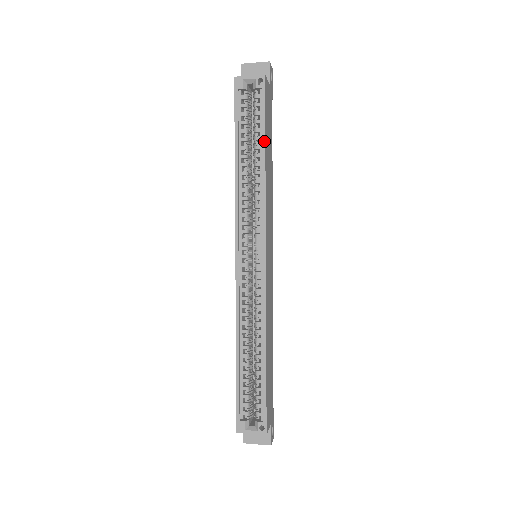
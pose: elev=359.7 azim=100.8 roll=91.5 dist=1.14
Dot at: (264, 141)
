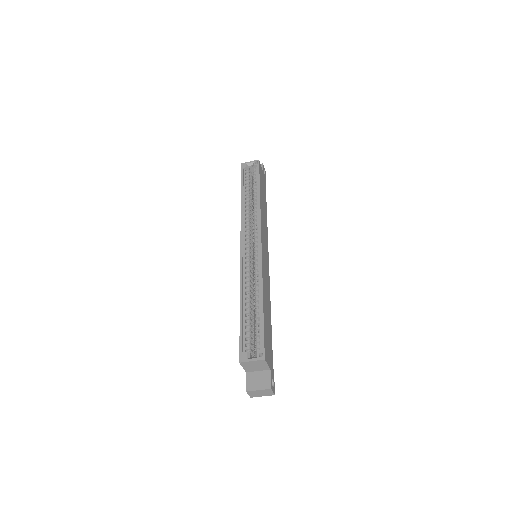
Dot at: (259, 186)
